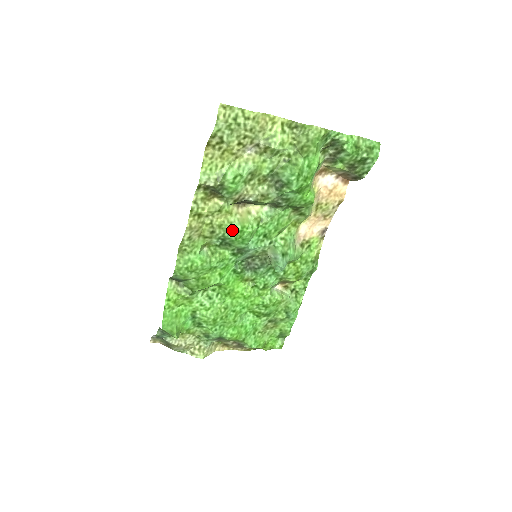
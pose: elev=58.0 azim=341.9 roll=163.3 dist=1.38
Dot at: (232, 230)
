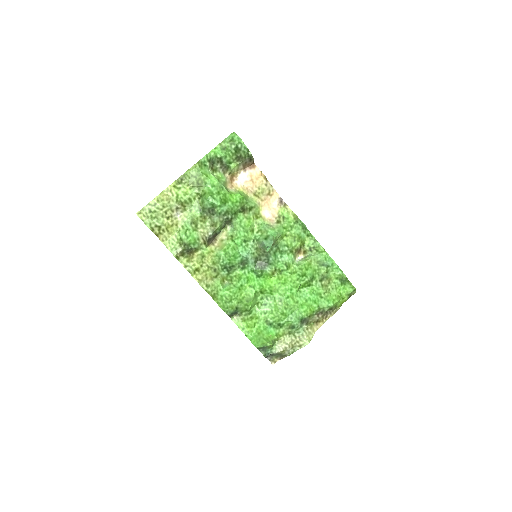
Dot at: (220, 258)
